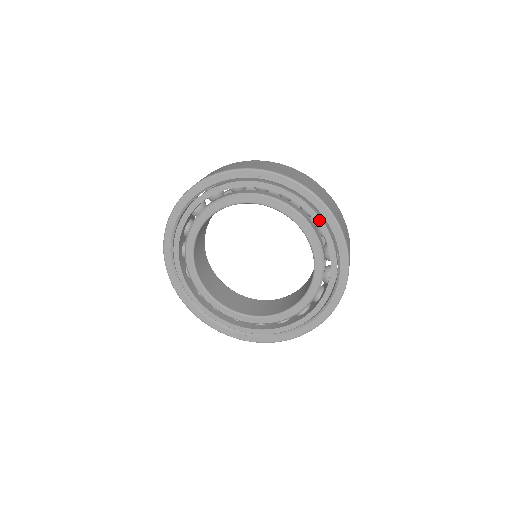
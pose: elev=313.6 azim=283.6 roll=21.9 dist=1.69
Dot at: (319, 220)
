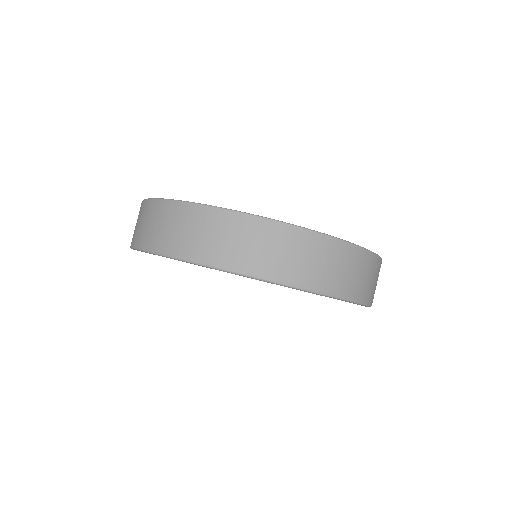
Dot at: occluded
